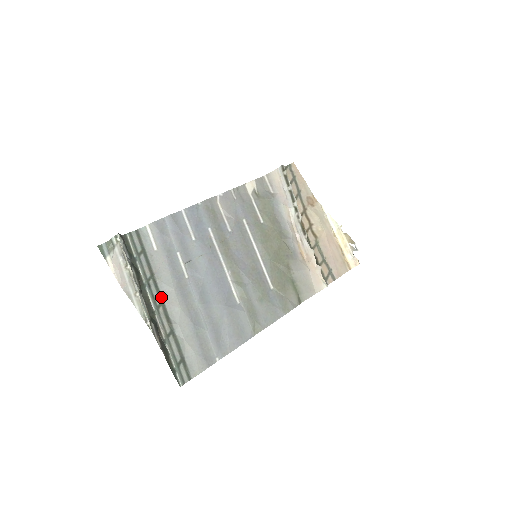
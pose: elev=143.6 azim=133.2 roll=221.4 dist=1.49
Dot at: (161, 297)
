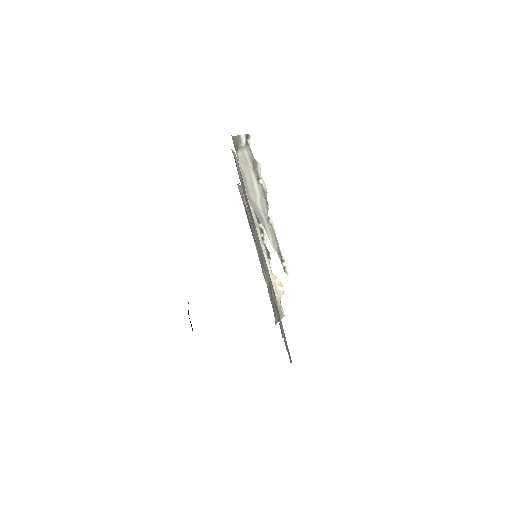
Dot at: (258, 244)
